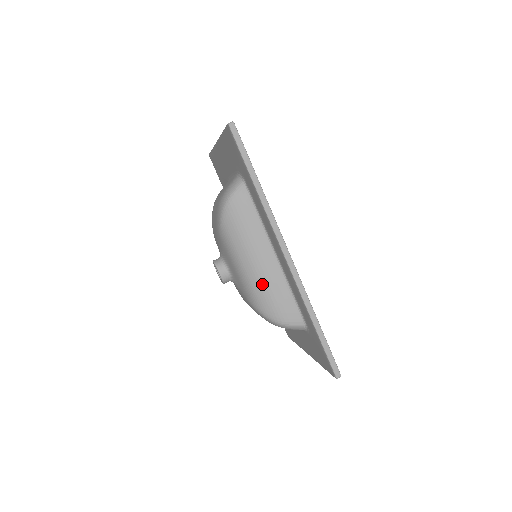
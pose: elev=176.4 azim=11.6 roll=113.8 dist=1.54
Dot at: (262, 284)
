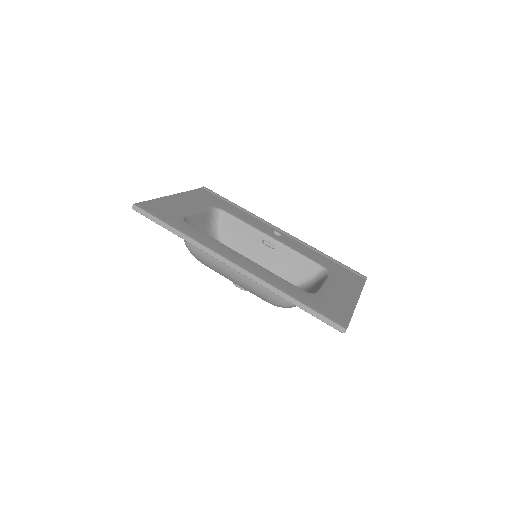
Dot at: (251, 287)
